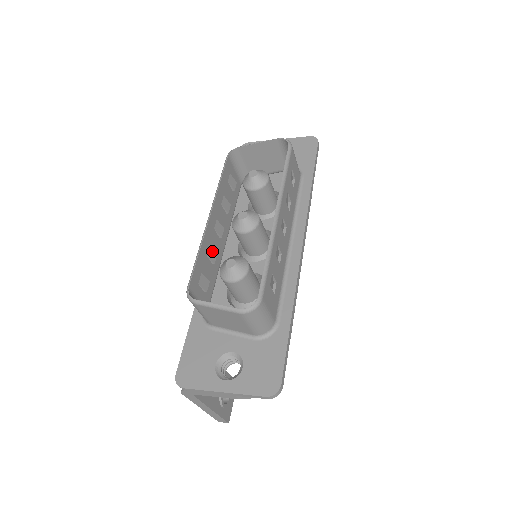
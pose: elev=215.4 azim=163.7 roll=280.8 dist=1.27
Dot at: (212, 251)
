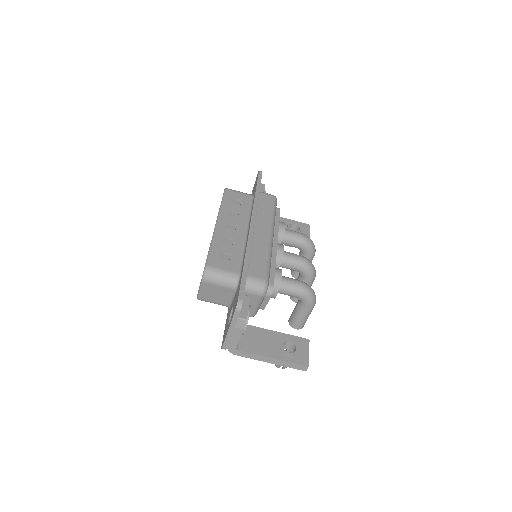
Dot at: occluded
